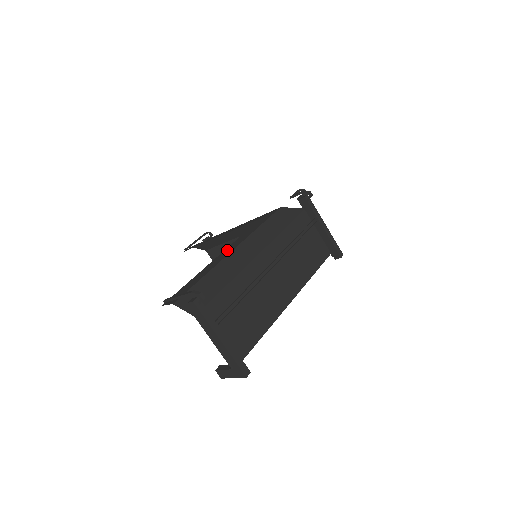
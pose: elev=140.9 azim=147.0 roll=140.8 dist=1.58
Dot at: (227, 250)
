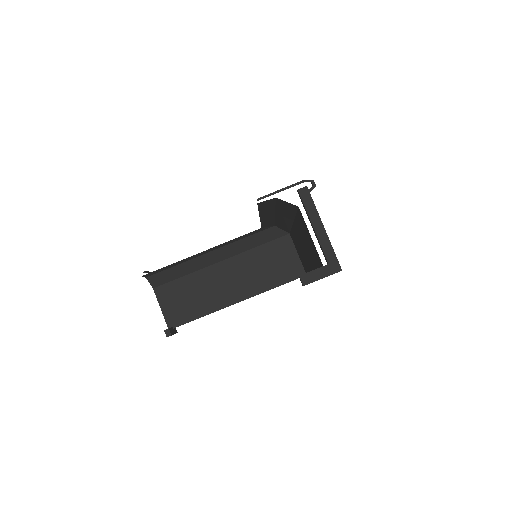
Dot at: occluded
